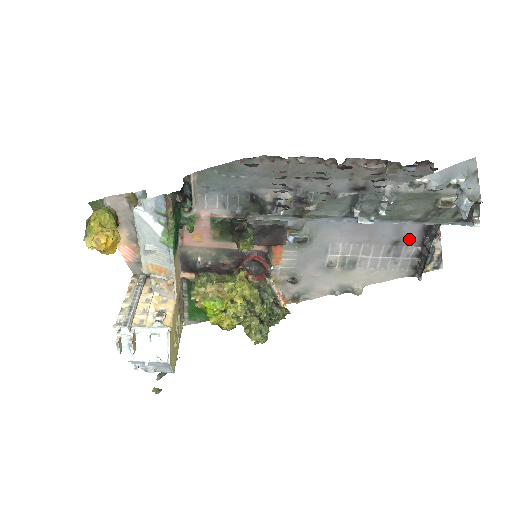
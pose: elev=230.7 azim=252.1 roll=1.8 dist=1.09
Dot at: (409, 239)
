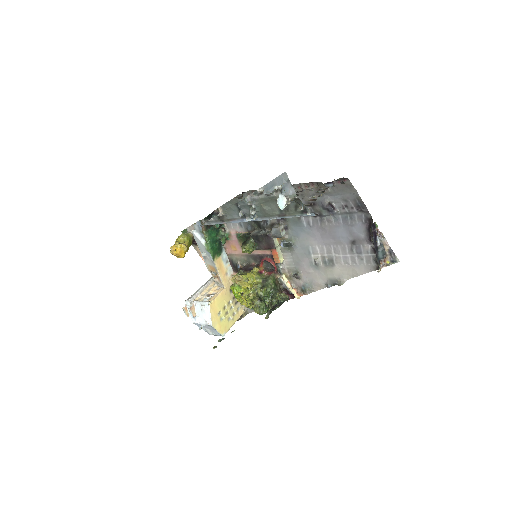
Dot at: (362, 239)
